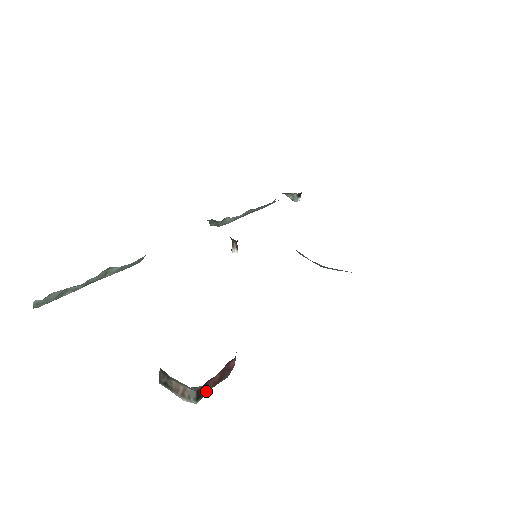
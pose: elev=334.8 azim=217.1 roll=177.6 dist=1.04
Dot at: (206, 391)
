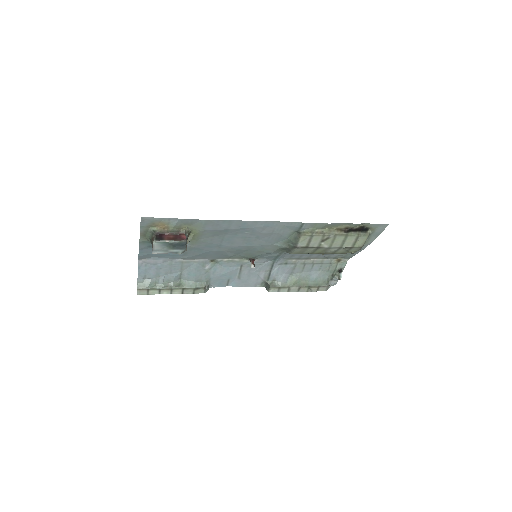
Dot at: (163, 239)
